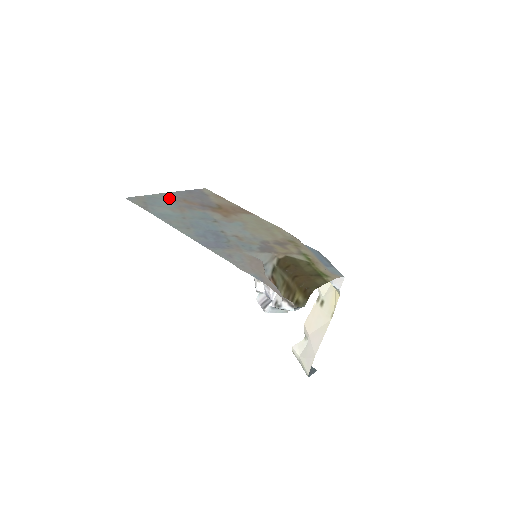
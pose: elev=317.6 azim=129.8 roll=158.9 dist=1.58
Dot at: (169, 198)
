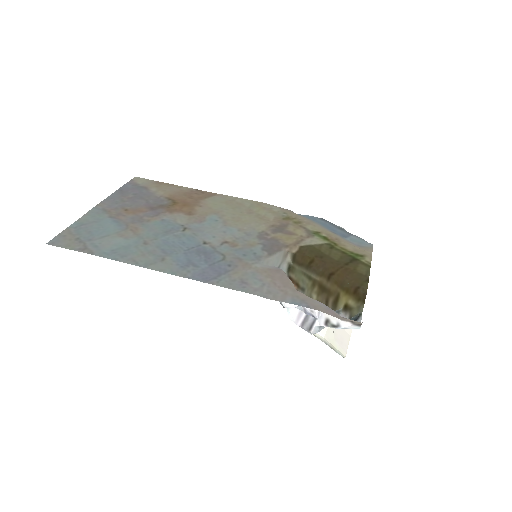
Dot at: (104, 216)
